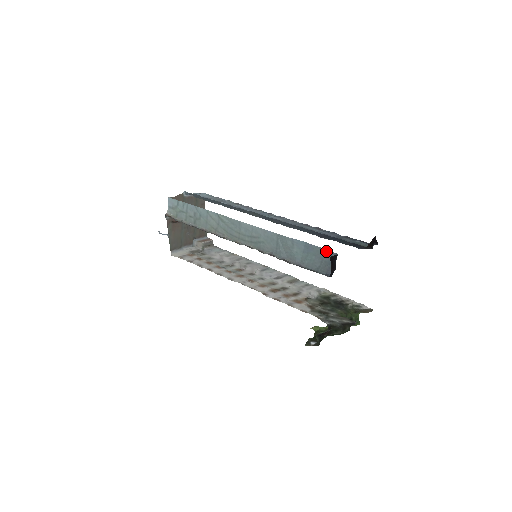
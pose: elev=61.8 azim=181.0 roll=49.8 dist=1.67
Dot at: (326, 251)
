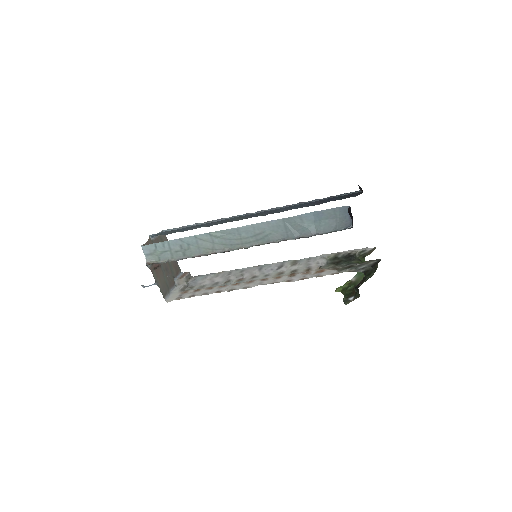
Dot at: (337, 209)
